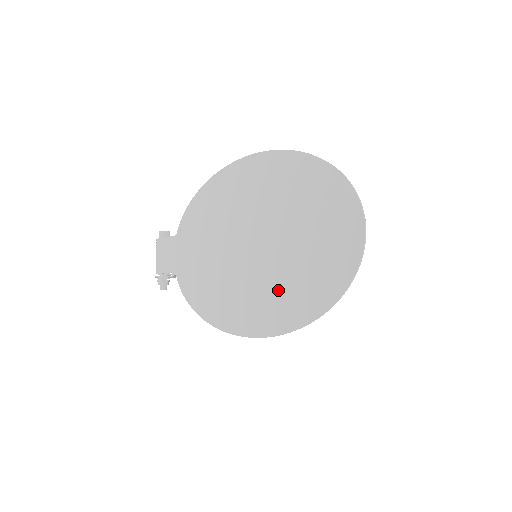
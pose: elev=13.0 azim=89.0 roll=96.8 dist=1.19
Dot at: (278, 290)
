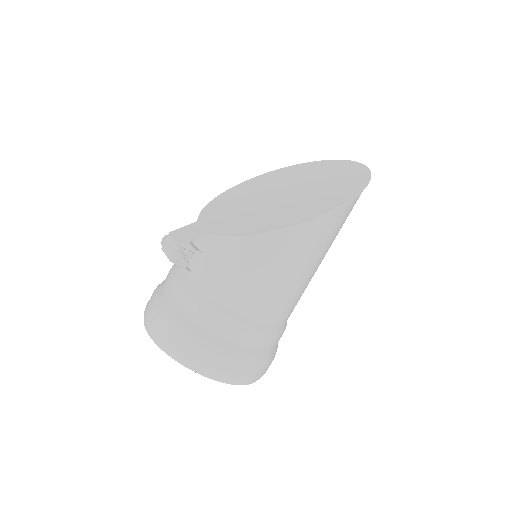
Dot at: (326, 193)
